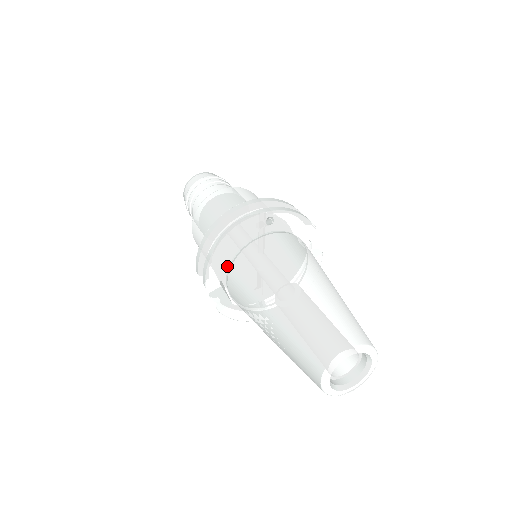
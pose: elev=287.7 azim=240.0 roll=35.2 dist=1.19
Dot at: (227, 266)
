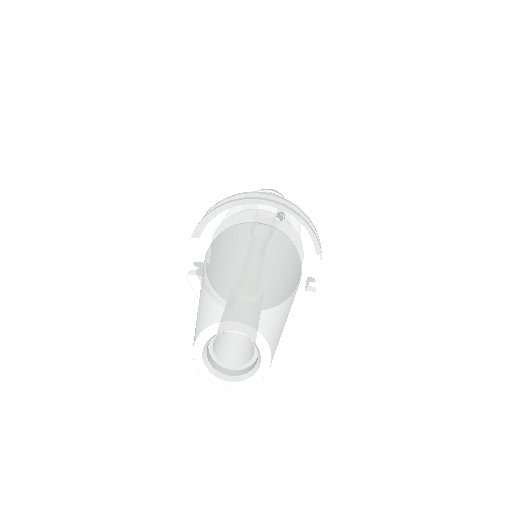
Dot at: (219, 233)
